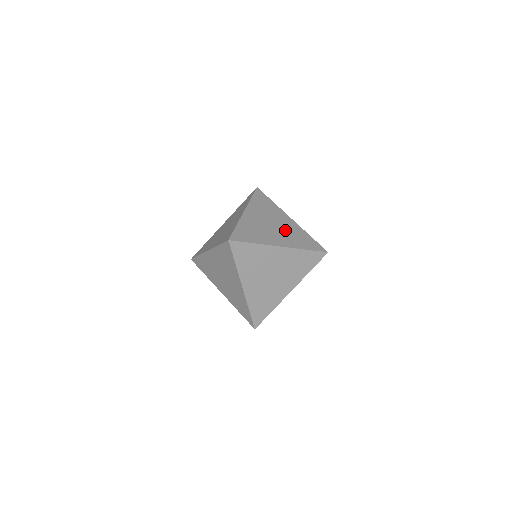
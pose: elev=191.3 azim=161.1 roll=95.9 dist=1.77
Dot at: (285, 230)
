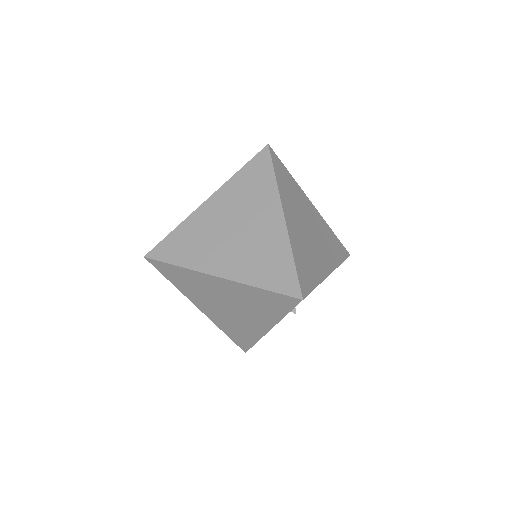
Dot at: (250, 242)
